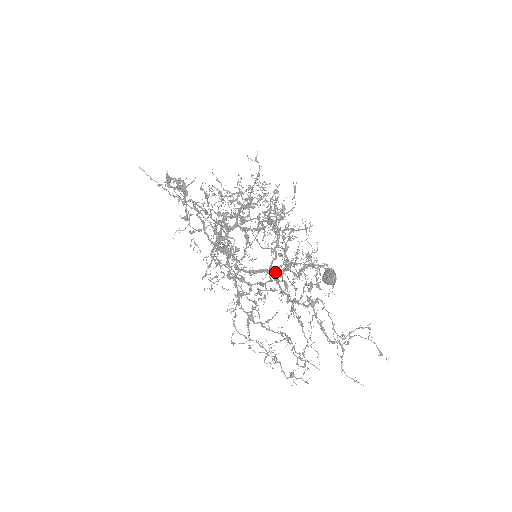
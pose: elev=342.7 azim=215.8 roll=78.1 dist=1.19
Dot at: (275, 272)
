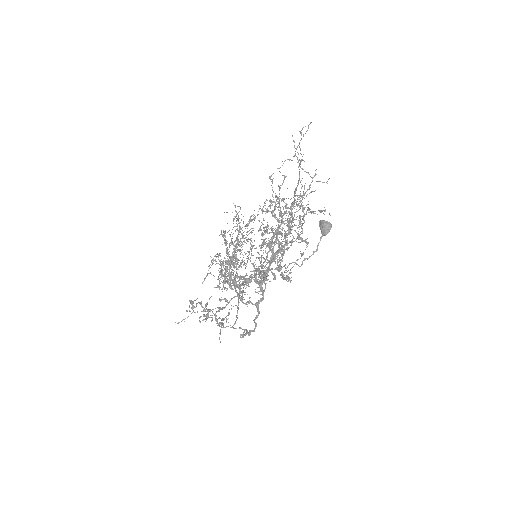
Dot at: (271, 243)
